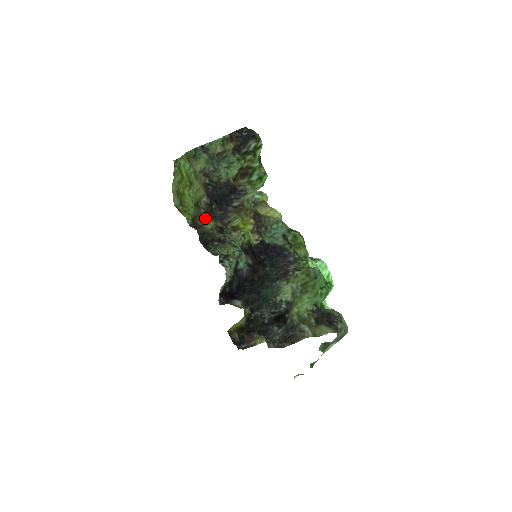
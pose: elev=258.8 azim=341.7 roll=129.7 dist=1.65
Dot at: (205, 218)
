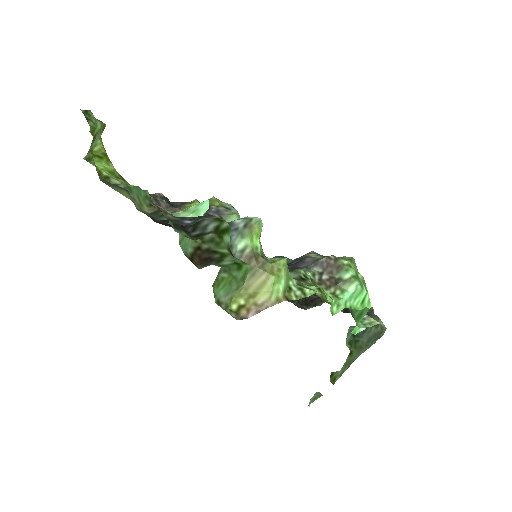
Dot at: occluded
